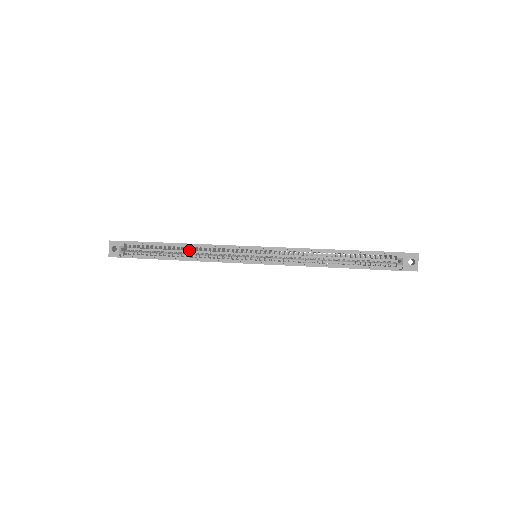
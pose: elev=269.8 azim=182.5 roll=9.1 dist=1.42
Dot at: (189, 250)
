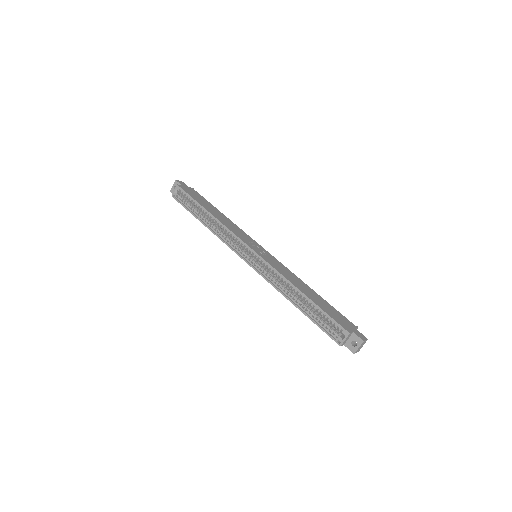
Dot at: (214, 222)
